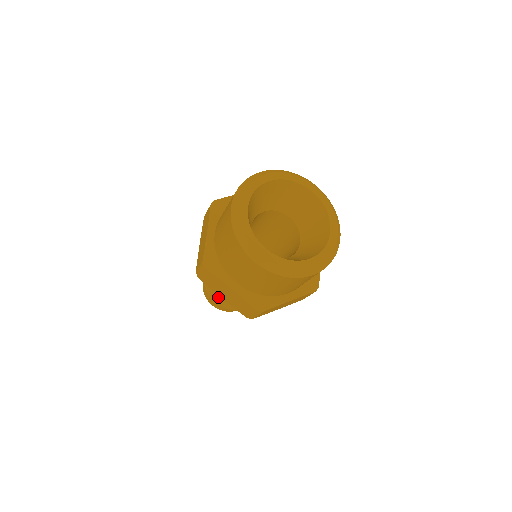
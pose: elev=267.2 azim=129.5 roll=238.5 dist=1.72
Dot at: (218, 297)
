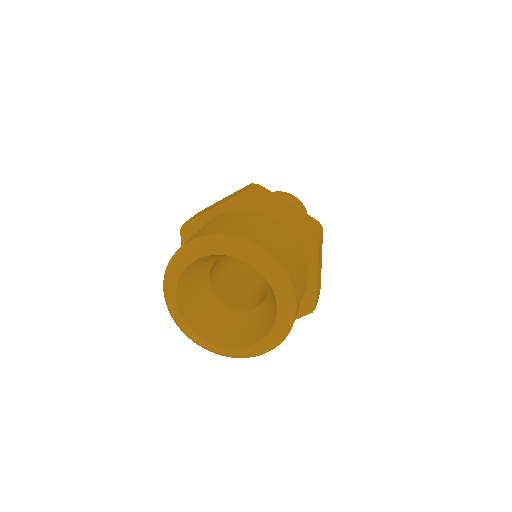
Dot at: occluded
